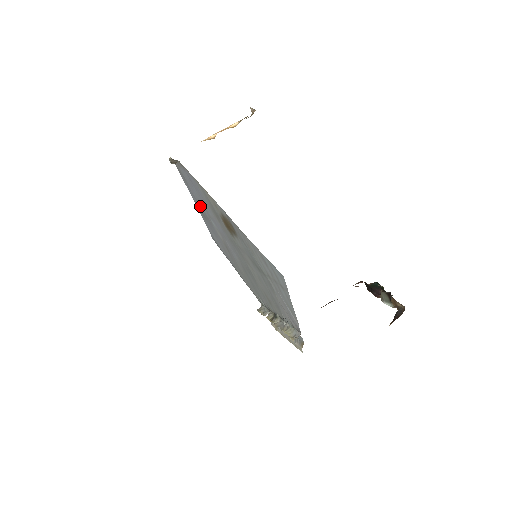
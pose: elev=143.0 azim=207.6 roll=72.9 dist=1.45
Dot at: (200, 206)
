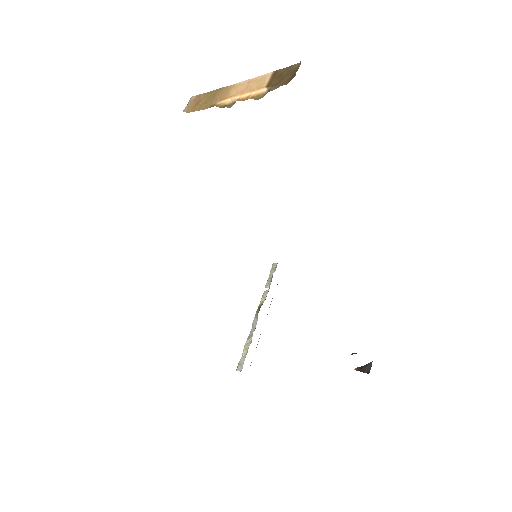
Dot at: occluded
